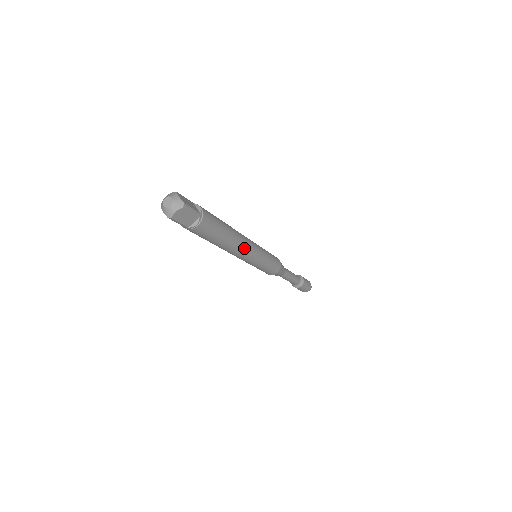
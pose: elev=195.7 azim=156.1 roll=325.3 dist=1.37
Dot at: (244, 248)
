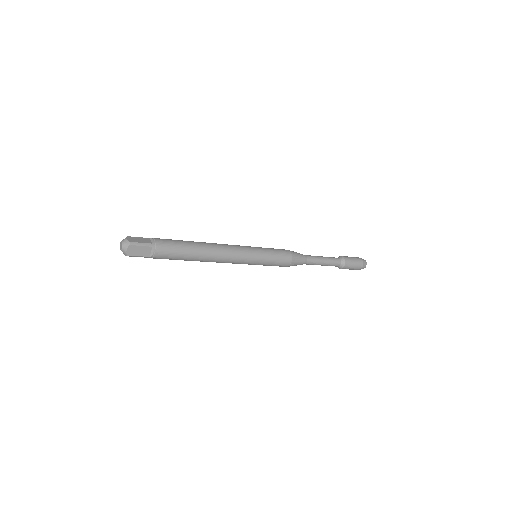
Dot at: (224, 254)
